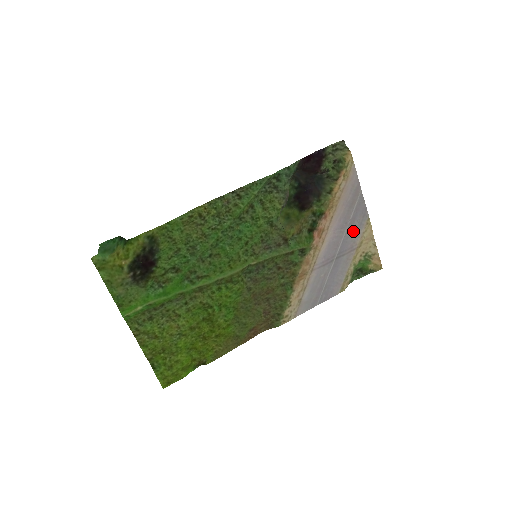
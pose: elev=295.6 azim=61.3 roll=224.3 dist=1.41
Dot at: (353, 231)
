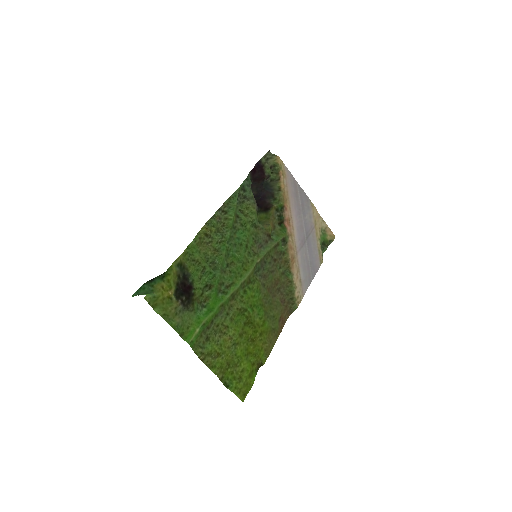
Dot at: (306, 214)
